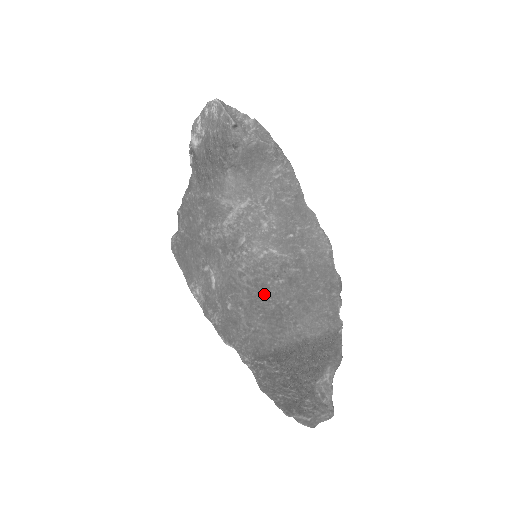
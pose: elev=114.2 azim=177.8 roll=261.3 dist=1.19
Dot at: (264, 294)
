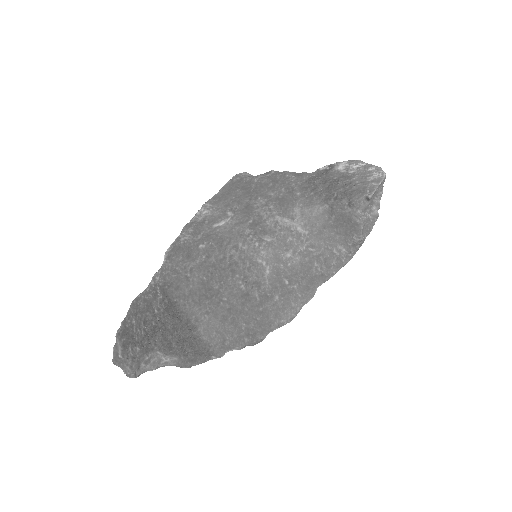
Dot at: (225, 275)
